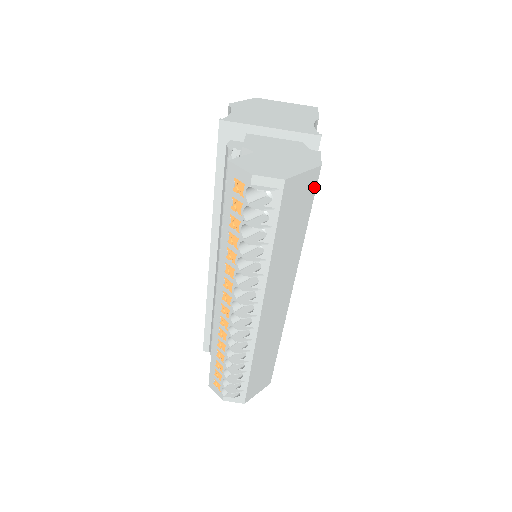
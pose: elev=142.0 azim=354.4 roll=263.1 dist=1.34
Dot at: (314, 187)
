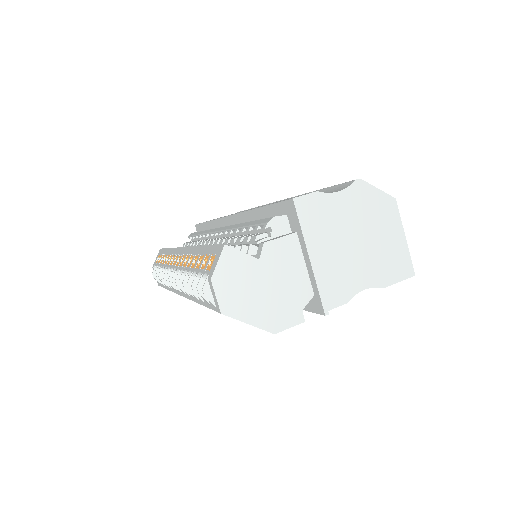
Dot at: occluded
